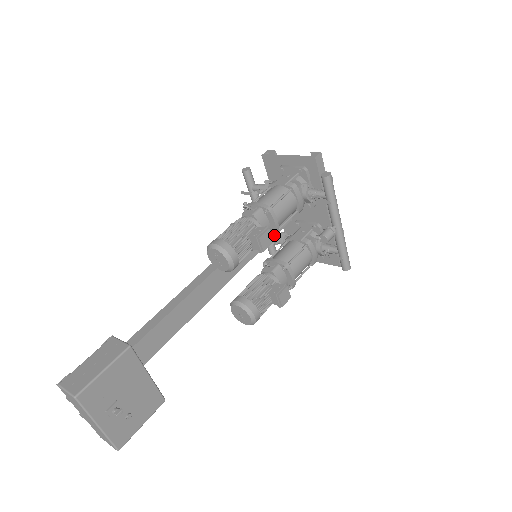
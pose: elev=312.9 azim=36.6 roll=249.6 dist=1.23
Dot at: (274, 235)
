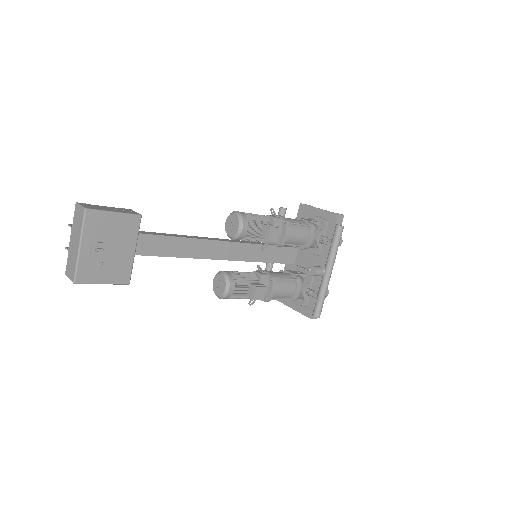
Dot at: (279, 244)
